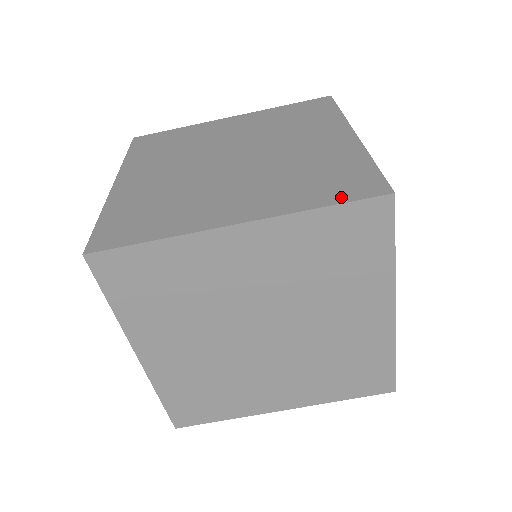
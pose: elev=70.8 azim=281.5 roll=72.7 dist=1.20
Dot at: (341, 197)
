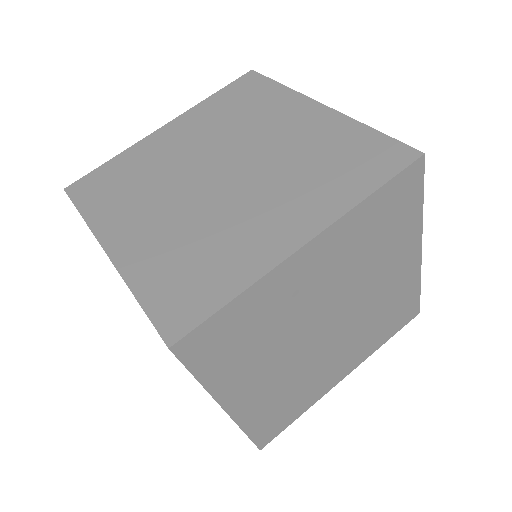
Dot at: occluded
